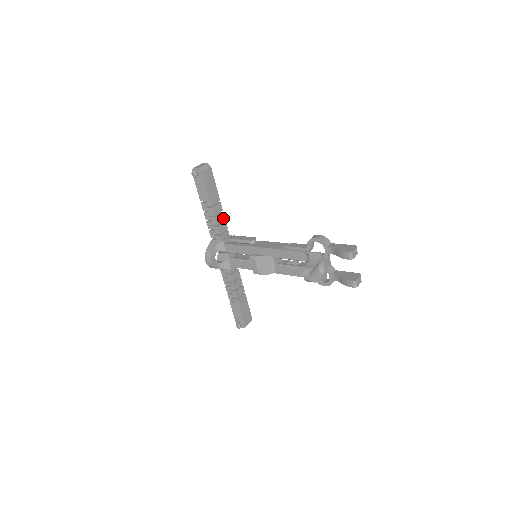
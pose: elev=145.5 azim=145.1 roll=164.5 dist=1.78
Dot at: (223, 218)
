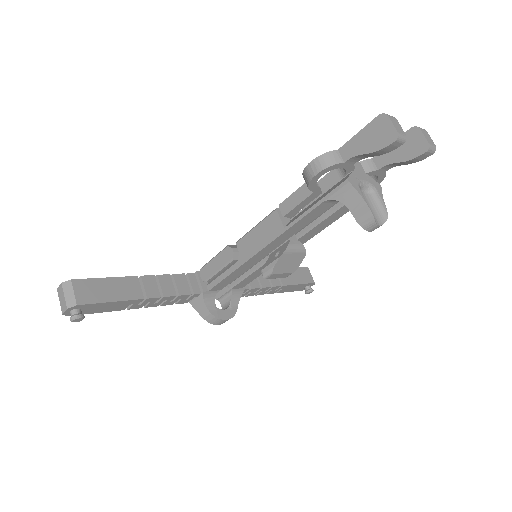
Dot at: (167, 278)
